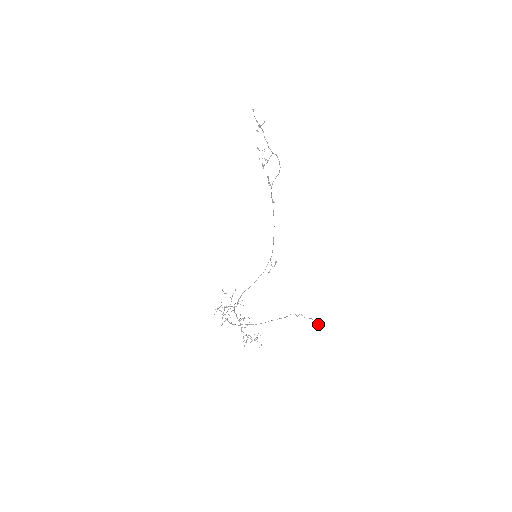
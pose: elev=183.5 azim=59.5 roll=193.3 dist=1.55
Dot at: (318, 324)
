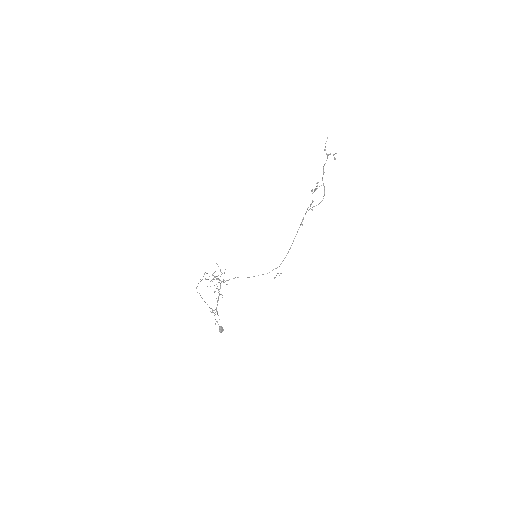
Dot at: (219, 330)
